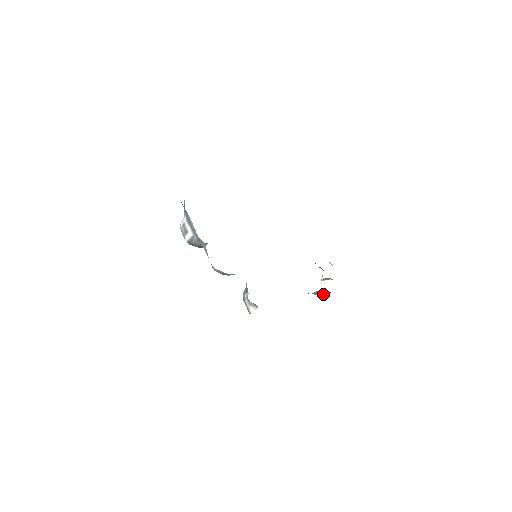
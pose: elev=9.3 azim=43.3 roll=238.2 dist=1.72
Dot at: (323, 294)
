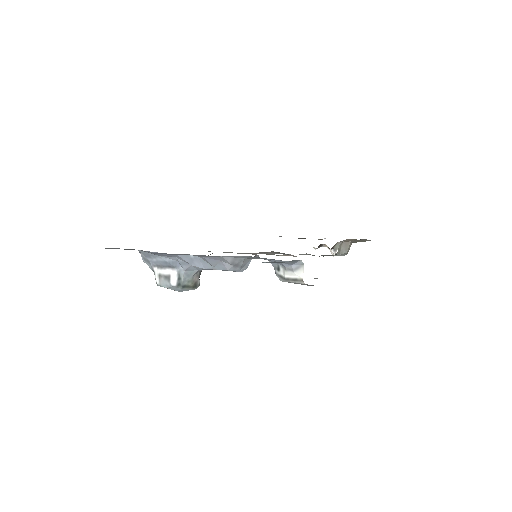
Dot at: (347, 247)
